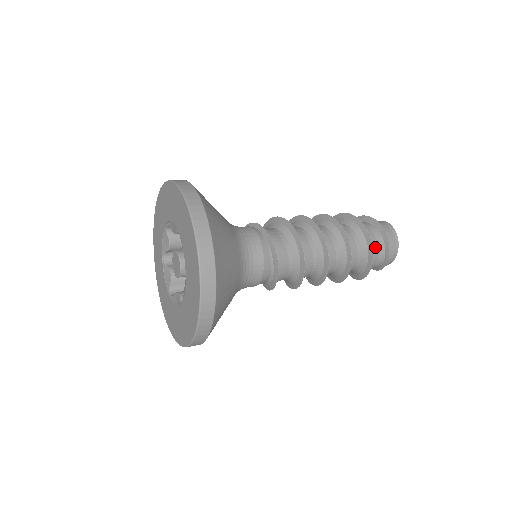
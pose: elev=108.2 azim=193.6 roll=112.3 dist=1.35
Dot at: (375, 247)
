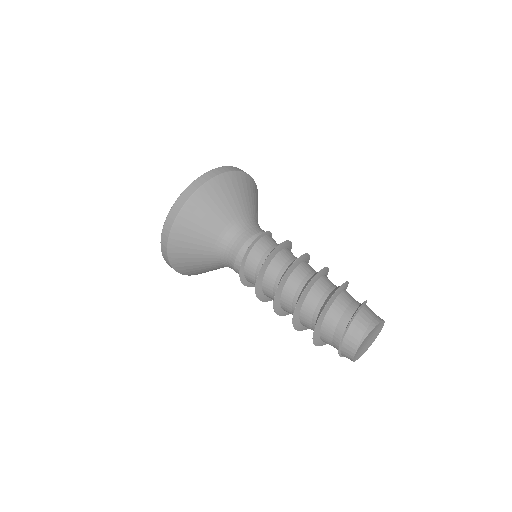
Dot at: (334, 321)
